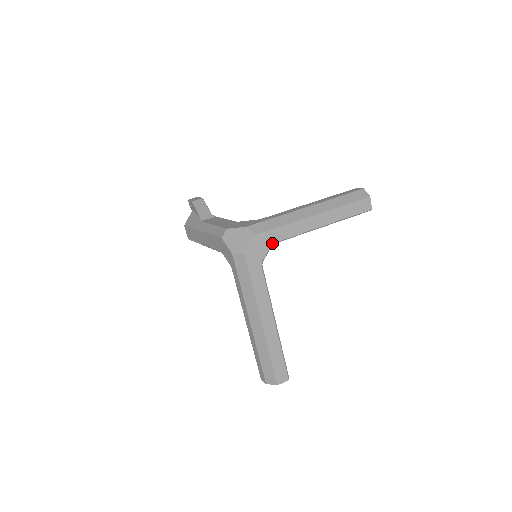
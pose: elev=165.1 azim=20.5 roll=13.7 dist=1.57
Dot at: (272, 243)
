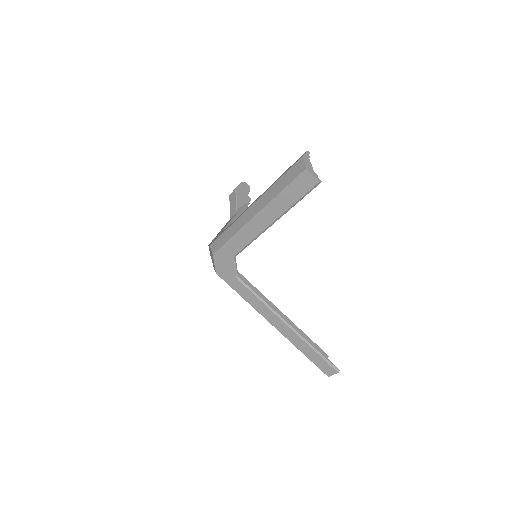
Dot at: (232, 257)
